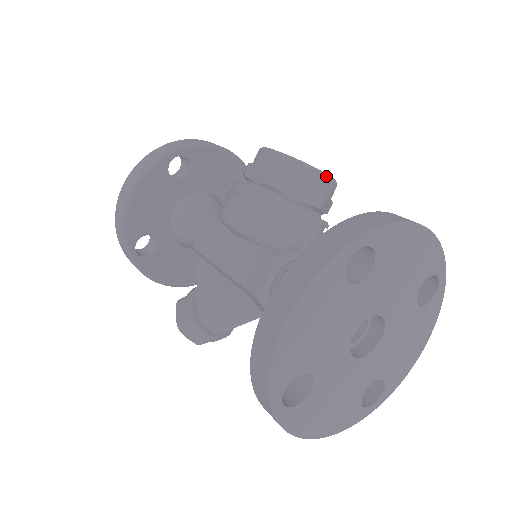
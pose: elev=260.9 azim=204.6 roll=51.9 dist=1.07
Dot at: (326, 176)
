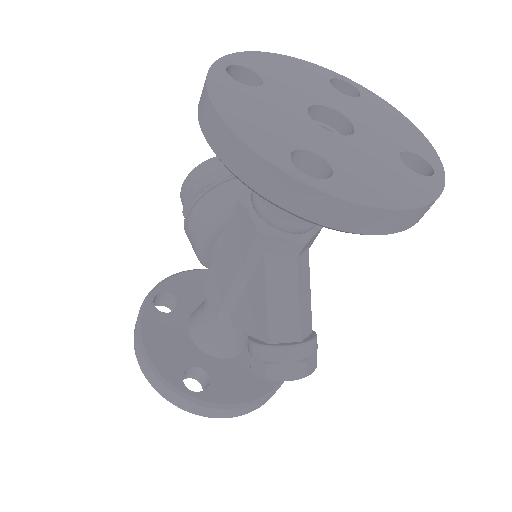
Dot at: occluded
